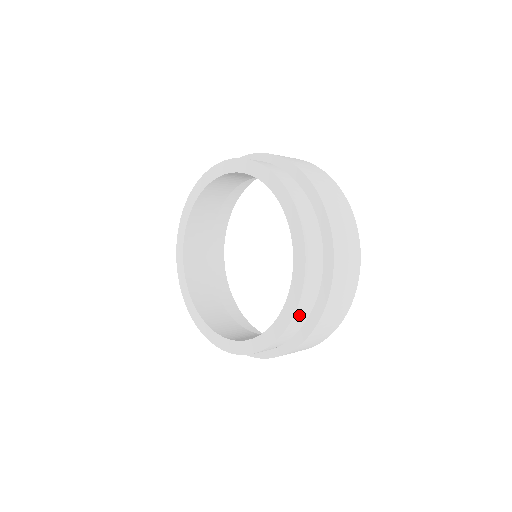
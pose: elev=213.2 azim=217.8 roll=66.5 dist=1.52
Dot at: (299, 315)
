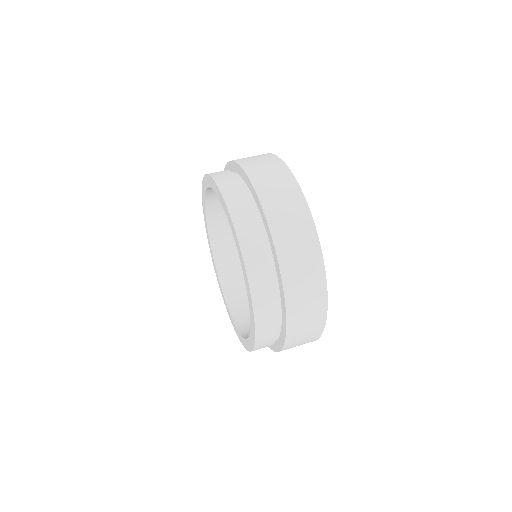
Dot at: (262, 315)
